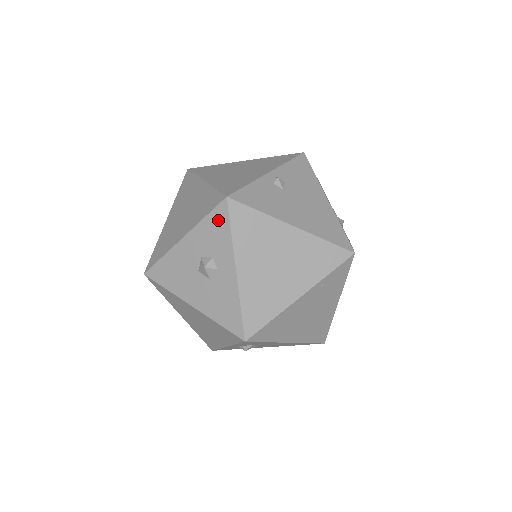
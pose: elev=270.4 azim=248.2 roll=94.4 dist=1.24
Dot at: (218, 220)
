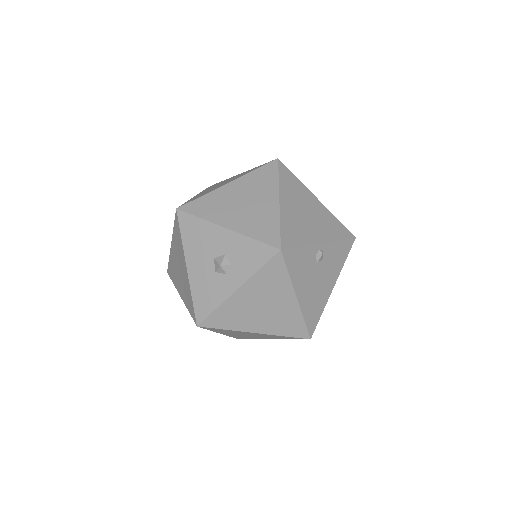
Dot at: (260, 253)
